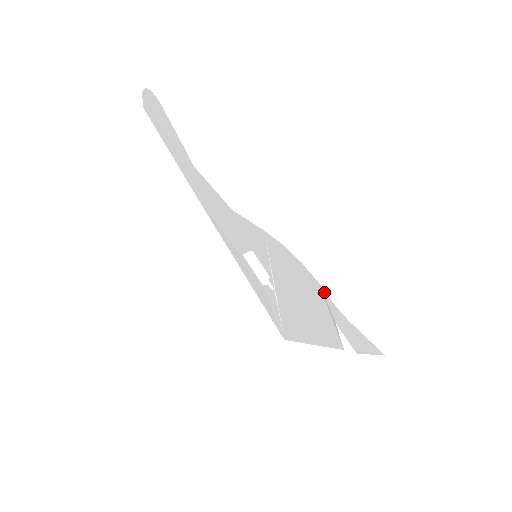
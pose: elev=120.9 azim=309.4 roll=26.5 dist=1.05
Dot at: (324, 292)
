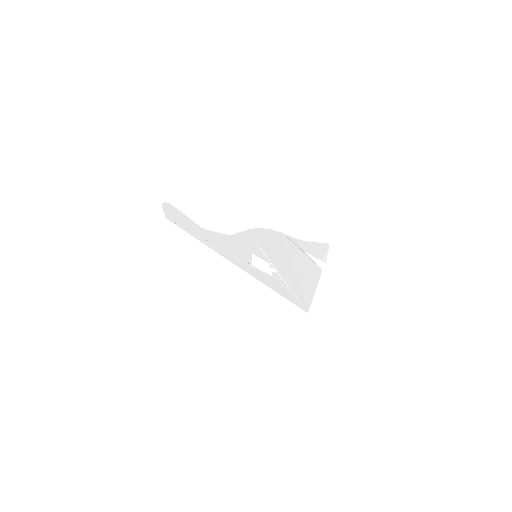
Dot at: (287, 236)
